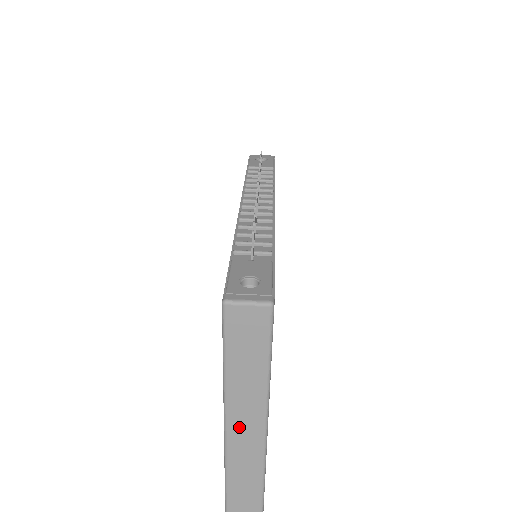
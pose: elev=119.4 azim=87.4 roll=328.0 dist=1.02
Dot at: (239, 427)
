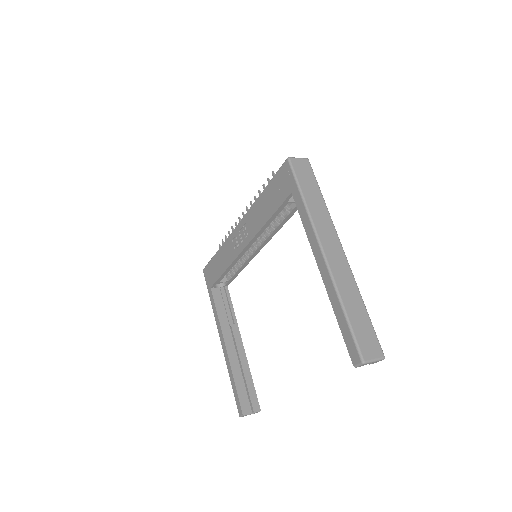
Dot at: (324, 234)
